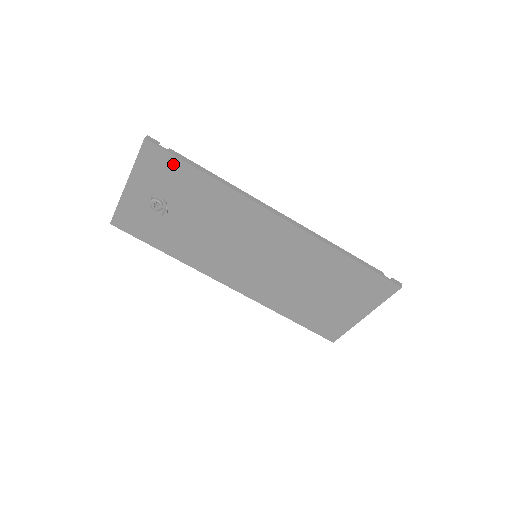
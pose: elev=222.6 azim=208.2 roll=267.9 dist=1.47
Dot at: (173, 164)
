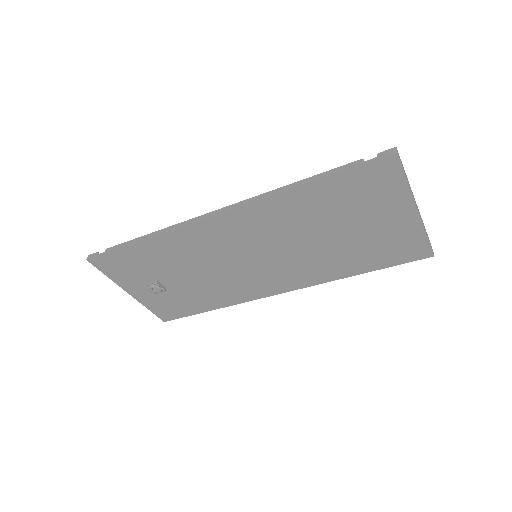
Dot at: (119, 257)
